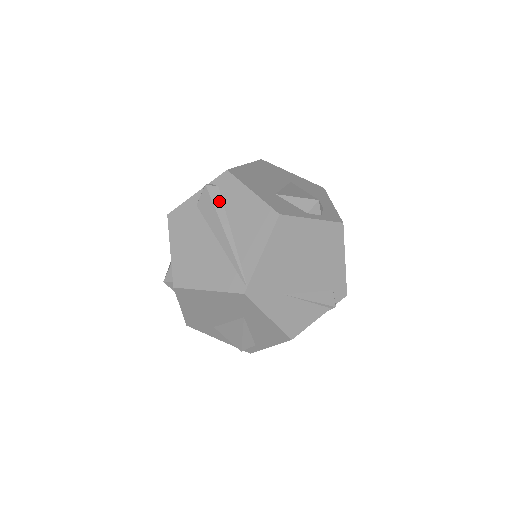
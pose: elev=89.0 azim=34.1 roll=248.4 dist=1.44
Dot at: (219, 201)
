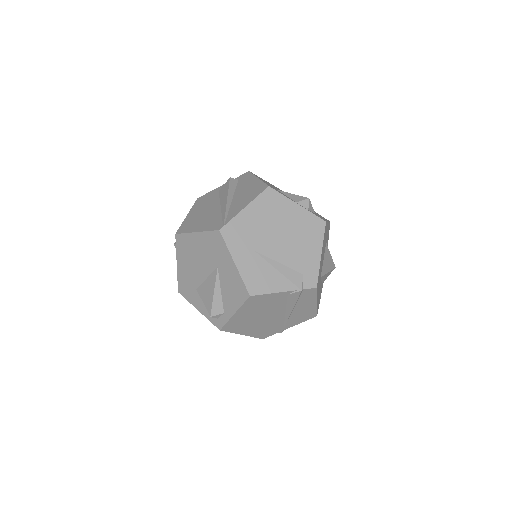
Dot at: (234, 185)
